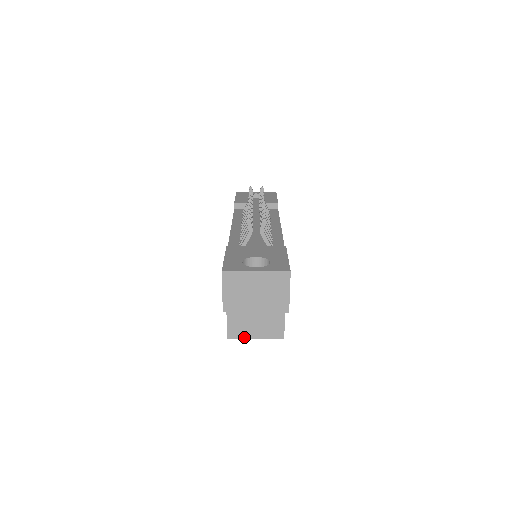
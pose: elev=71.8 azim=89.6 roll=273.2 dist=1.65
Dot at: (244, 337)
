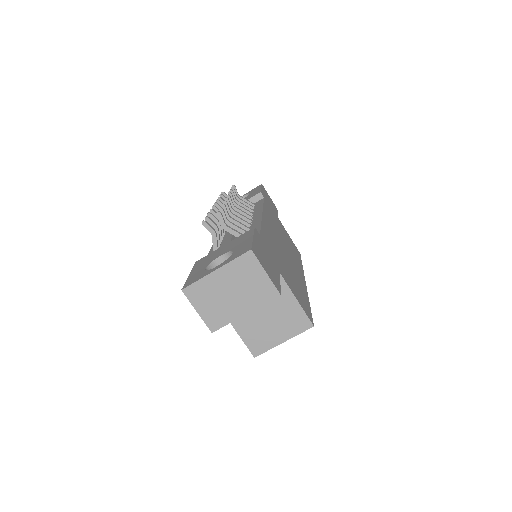
Dot at: (271, 347)
